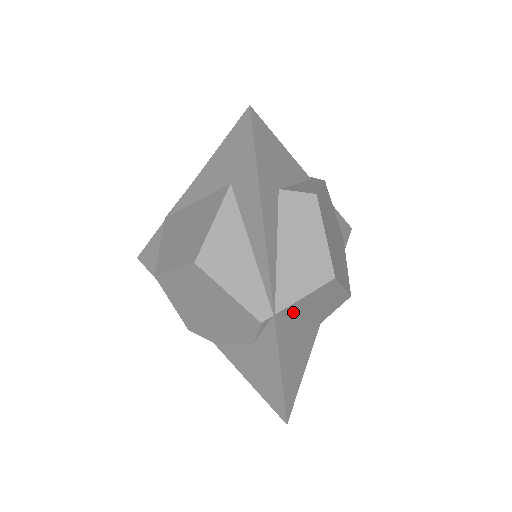
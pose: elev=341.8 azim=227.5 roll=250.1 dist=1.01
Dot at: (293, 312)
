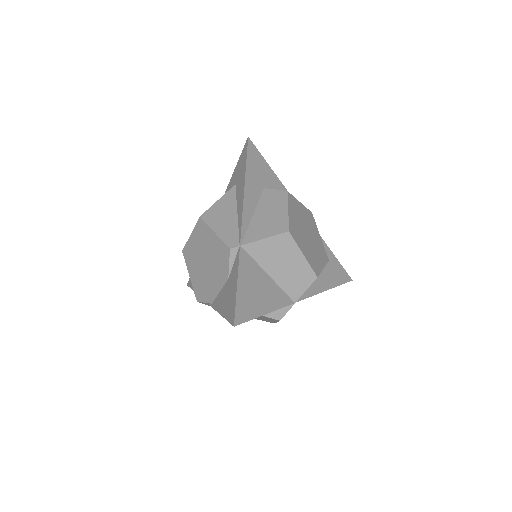
Dot at: (258, 256)
